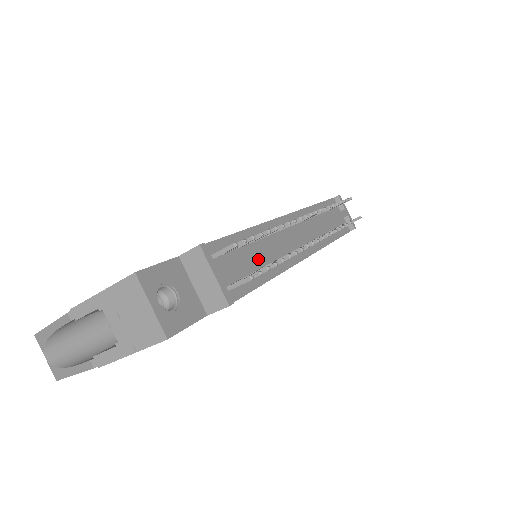
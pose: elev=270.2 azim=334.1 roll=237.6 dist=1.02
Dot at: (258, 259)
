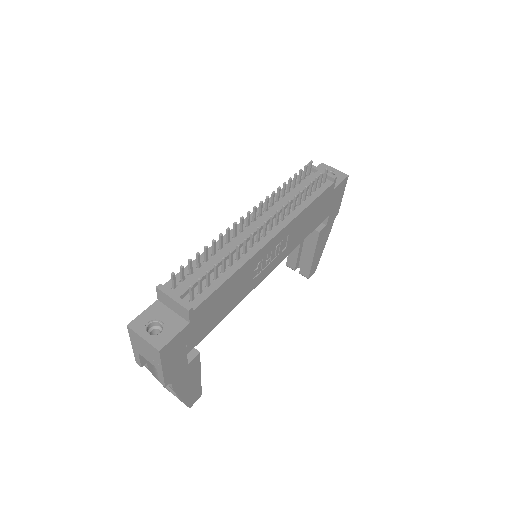
Dot at: (213, 267)
